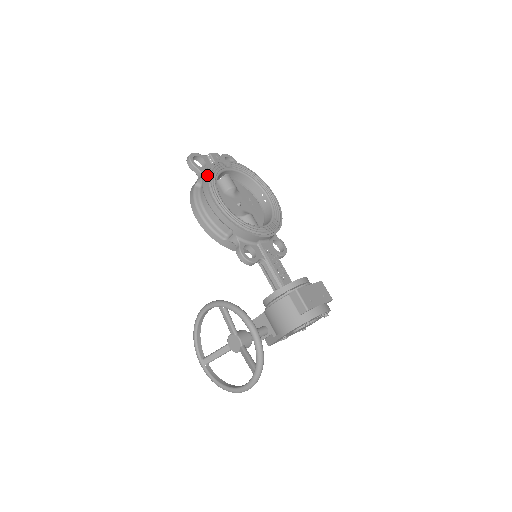
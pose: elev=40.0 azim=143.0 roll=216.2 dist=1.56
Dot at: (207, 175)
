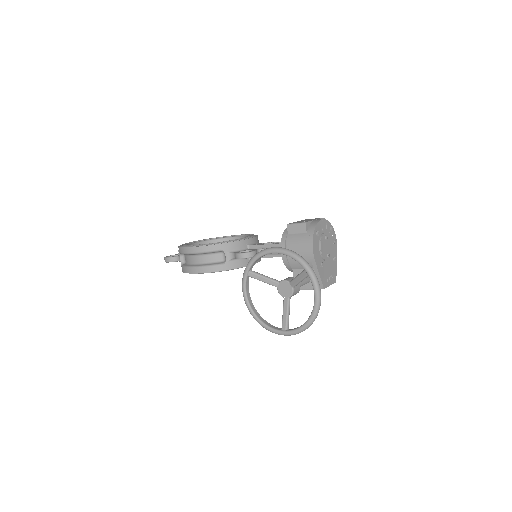
Dot at: occluded
